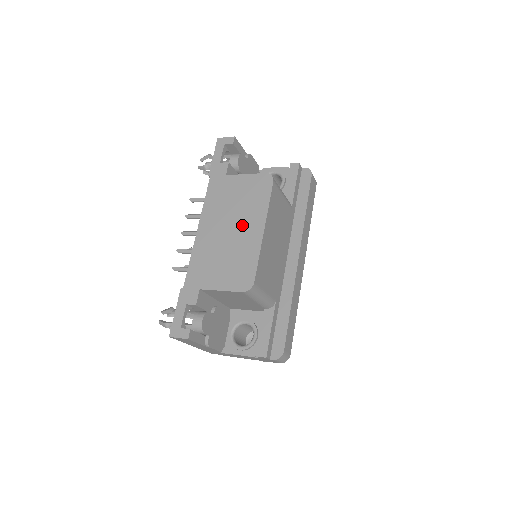
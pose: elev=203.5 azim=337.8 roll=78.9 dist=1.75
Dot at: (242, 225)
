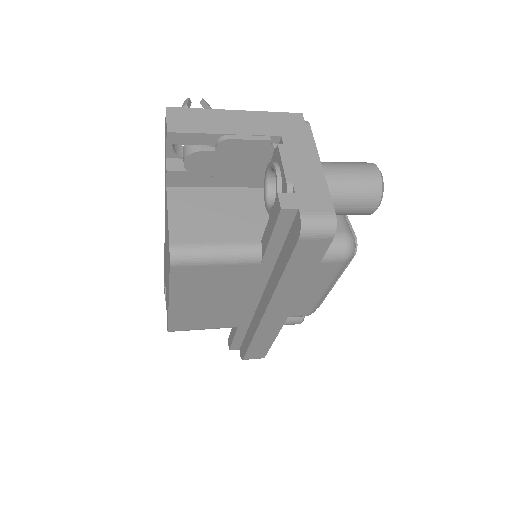
Dot at: (167, 271)
